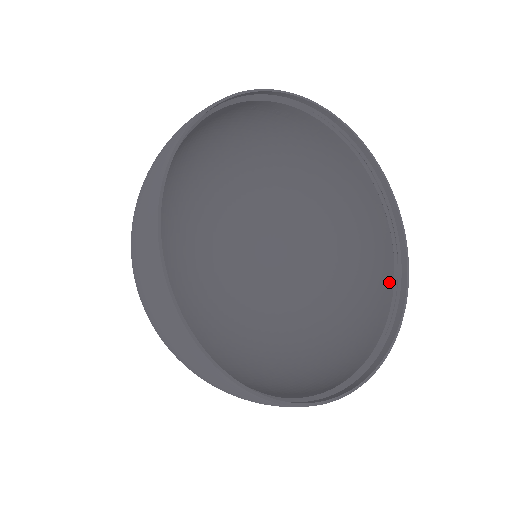
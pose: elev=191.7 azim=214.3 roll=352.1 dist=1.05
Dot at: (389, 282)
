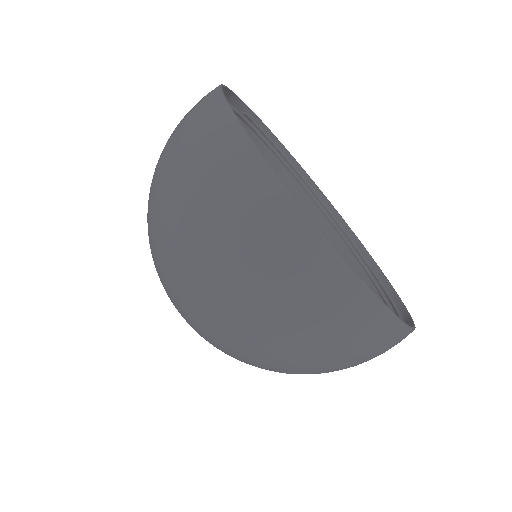
Dot at: occluded
